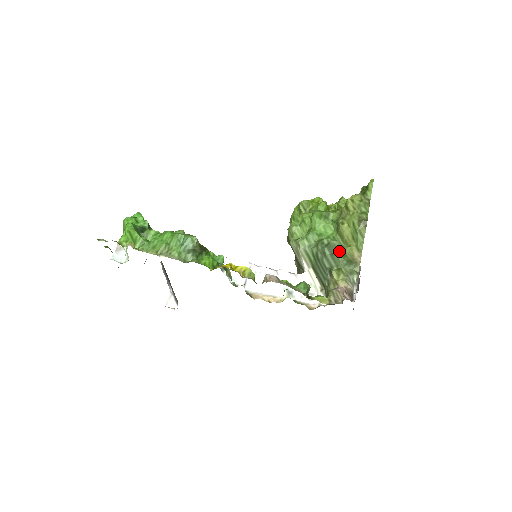
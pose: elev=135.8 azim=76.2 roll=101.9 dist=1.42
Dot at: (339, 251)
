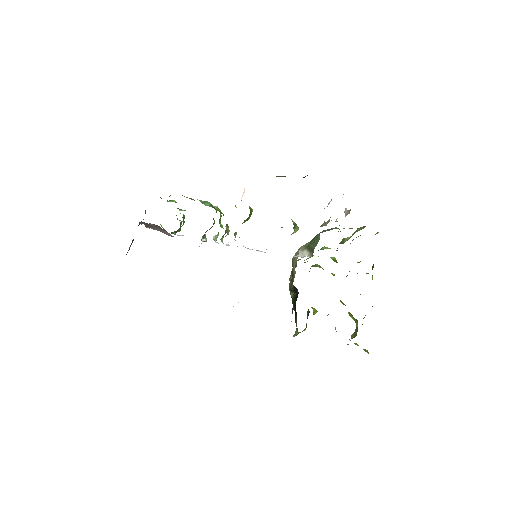
Dot at: occluded
